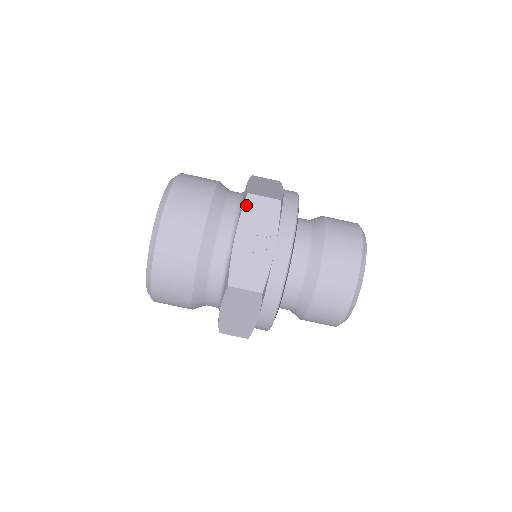
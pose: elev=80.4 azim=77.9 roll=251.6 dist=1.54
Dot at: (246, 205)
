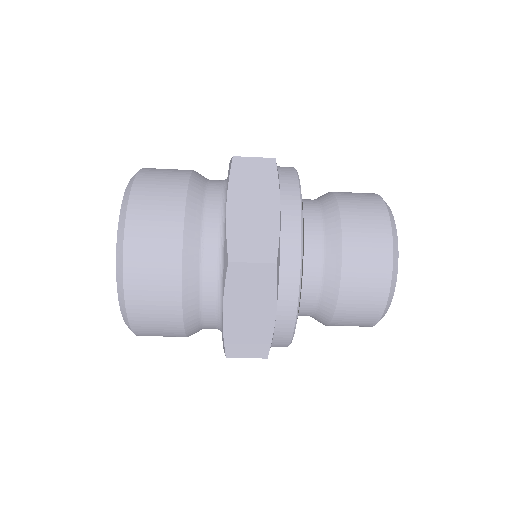
Dot at: occluded
